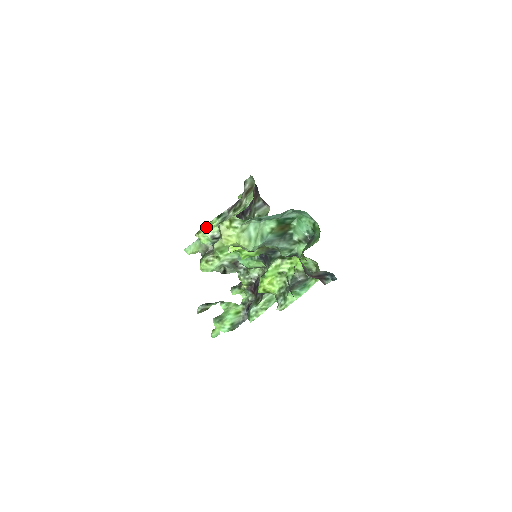
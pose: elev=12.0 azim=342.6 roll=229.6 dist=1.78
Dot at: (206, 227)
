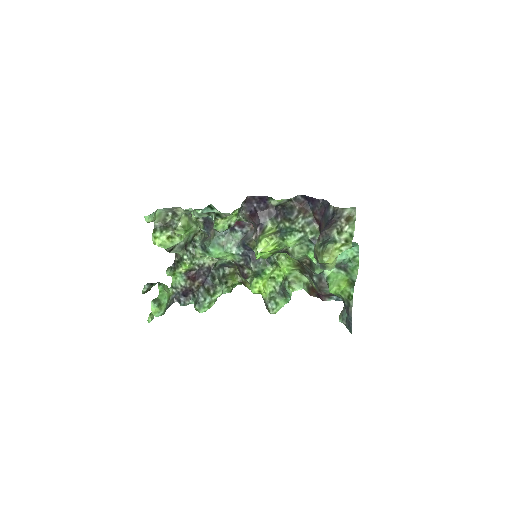
Dot at: (231, 215)
